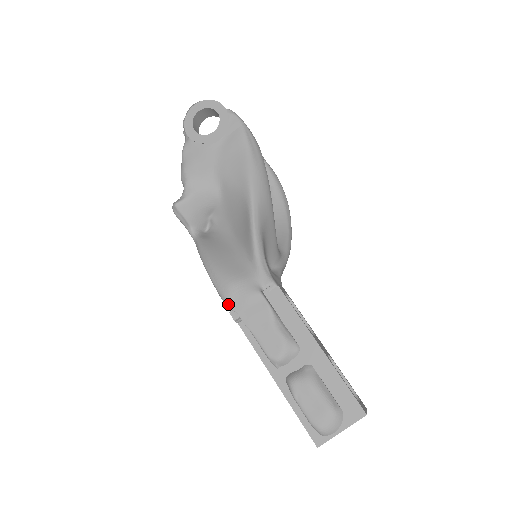
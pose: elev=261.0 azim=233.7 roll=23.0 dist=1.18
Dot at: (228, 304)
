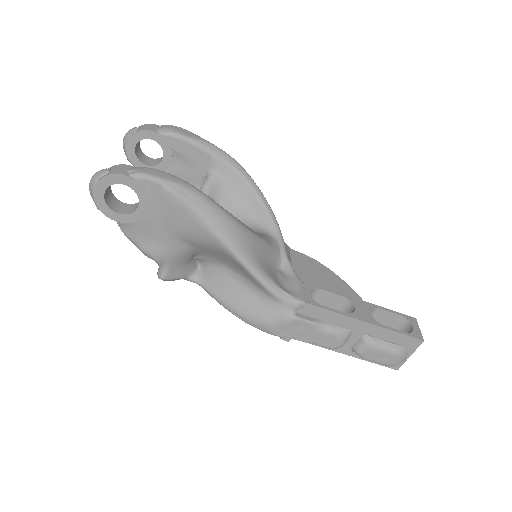
Dot at: occluded
